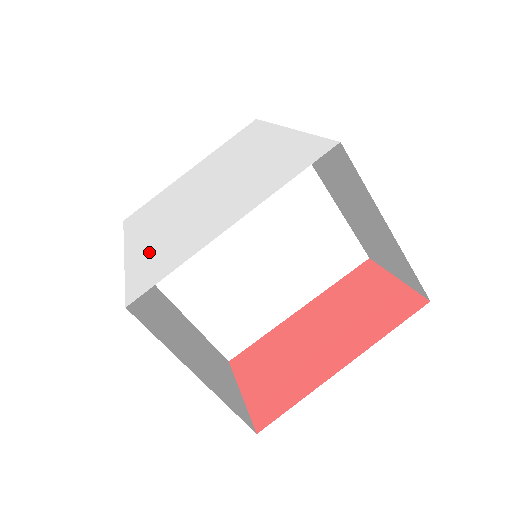
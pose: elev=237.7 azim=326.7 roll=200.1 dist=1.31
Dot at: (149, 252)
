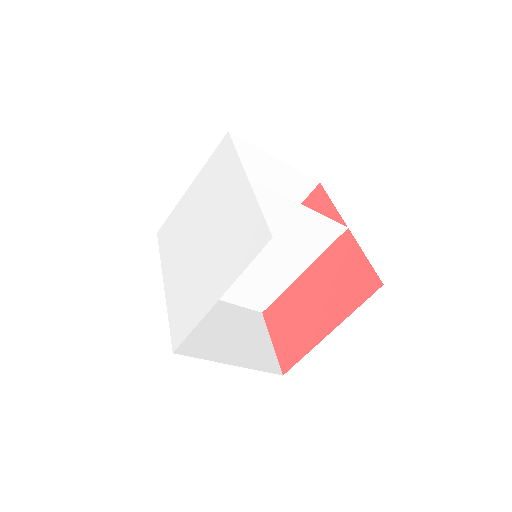
Dot at: (177, 296)
